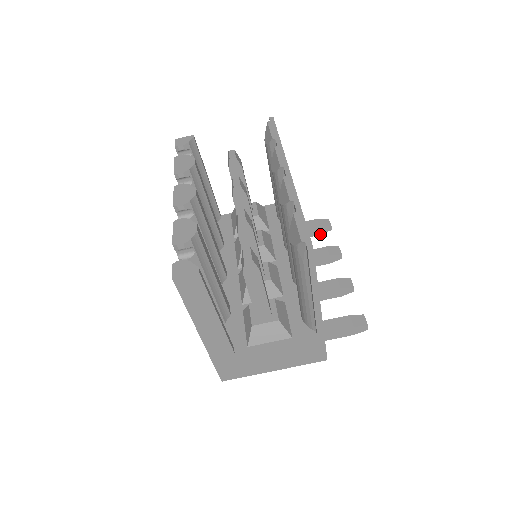
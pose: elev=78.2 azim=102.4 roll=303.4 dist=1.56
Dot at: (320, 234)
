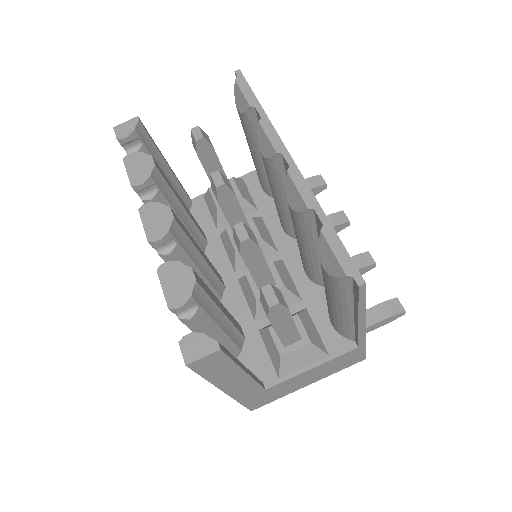
Dot at: (314, 195)
